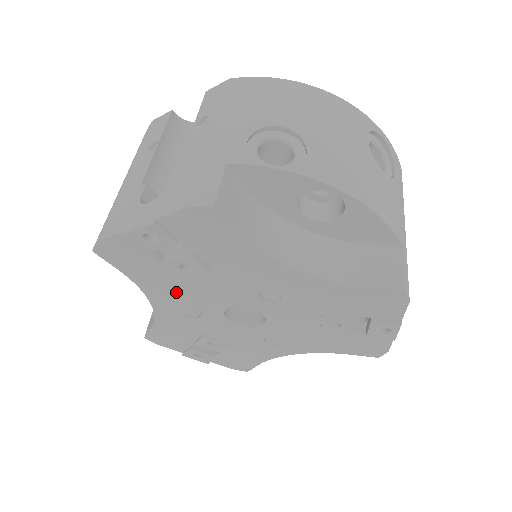
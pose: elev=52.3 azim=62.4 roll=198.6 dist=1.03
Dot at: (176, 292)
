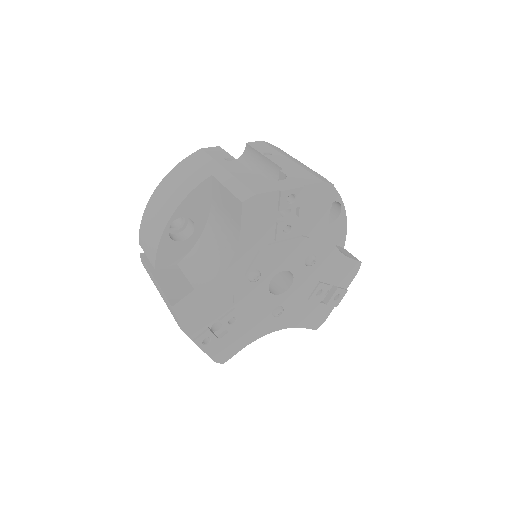
Dot at: (262, 253)
